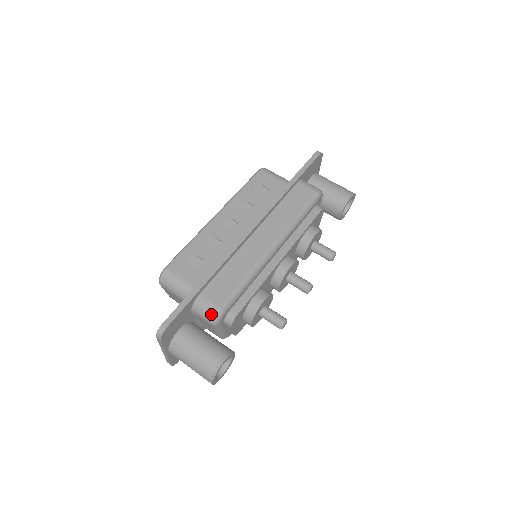
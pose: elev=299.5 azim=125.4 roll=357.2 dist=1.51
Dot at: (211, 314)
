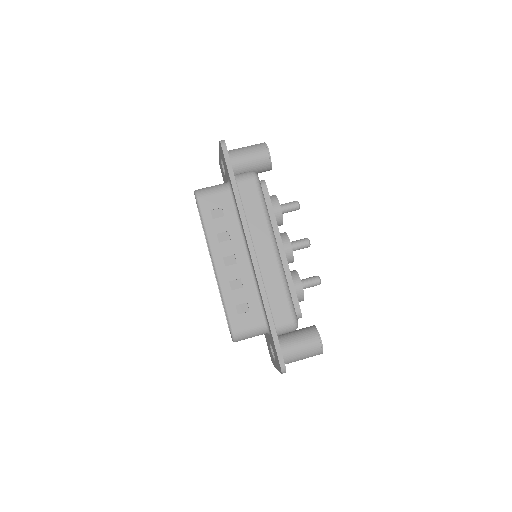
Dot at: (292, 328)
